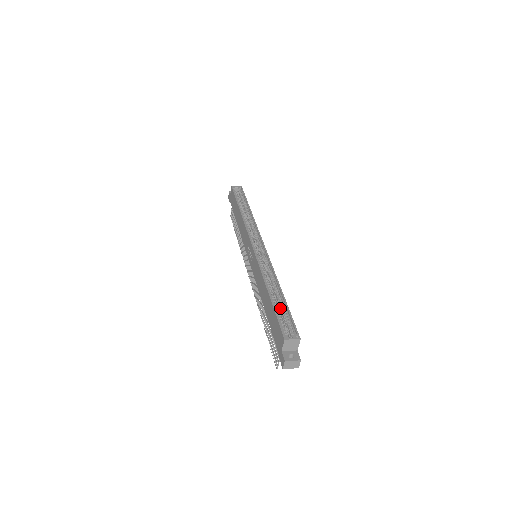
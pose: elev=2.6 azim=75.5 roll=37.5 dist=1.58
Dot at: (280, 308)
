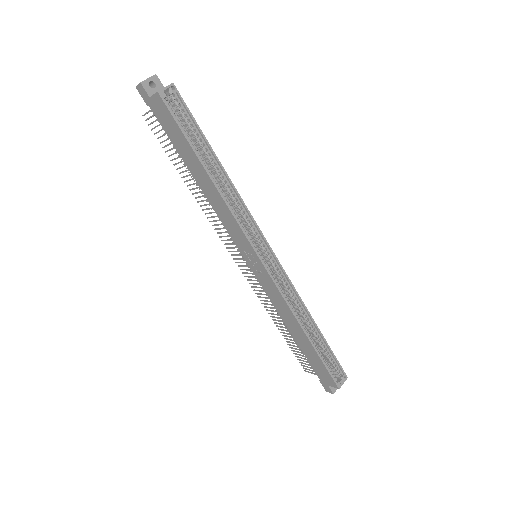
Dot at: (319, 346)
